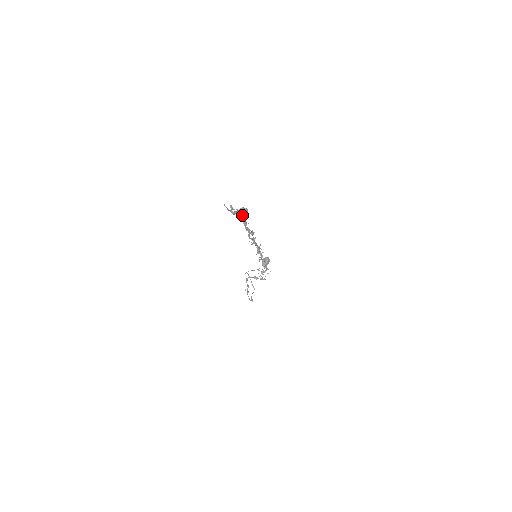
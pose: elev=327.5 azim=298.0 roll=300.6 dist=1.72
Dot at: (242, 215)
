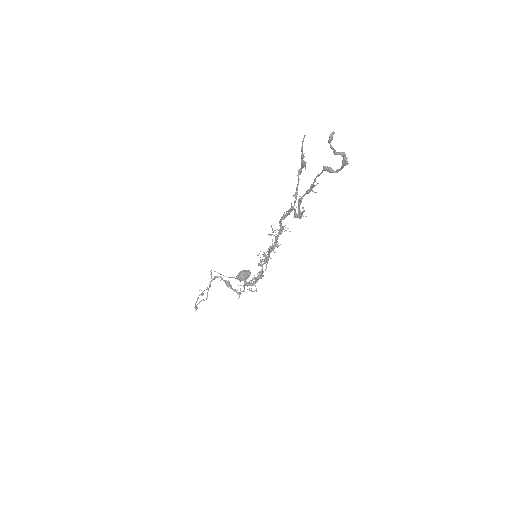
Dot at: (326, 168)
